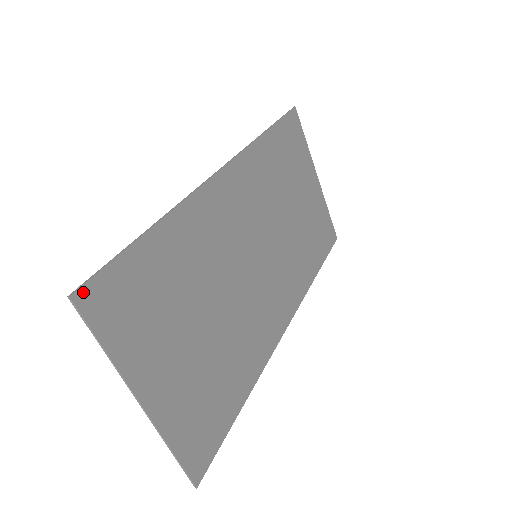
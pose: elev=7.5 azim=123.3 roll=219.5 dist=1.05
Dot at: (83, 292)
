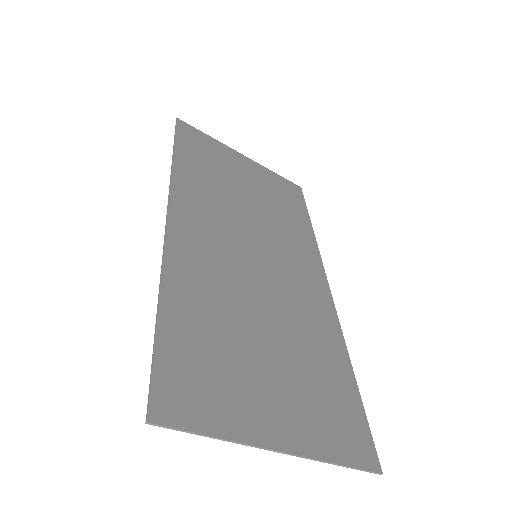
Dot at: (154, 408)
